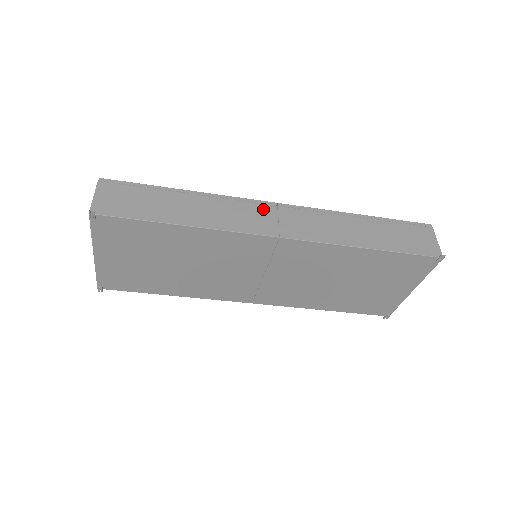
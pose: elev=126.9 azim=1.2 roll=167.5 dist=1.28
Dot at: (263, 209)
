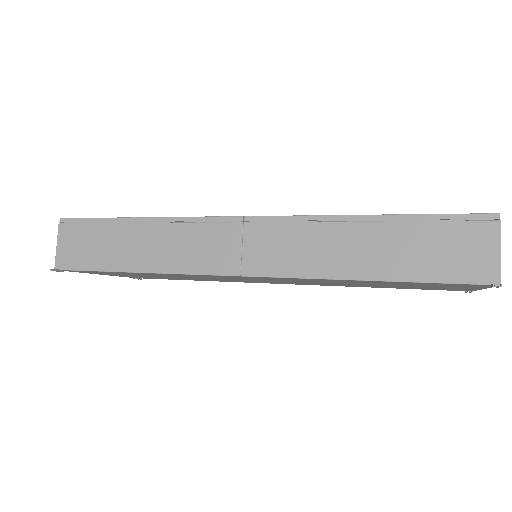
Dot at: (224, 232)
